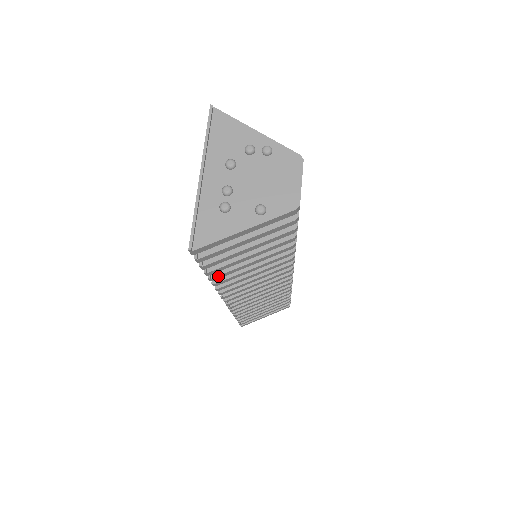
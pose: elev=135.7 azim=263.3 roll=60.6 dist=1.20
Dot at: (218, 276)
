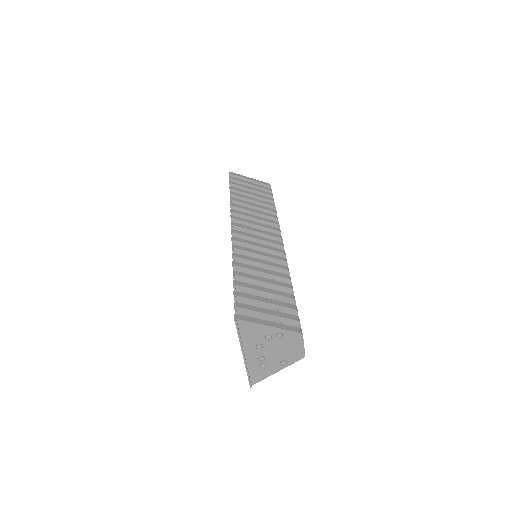
Dot at: occluded
